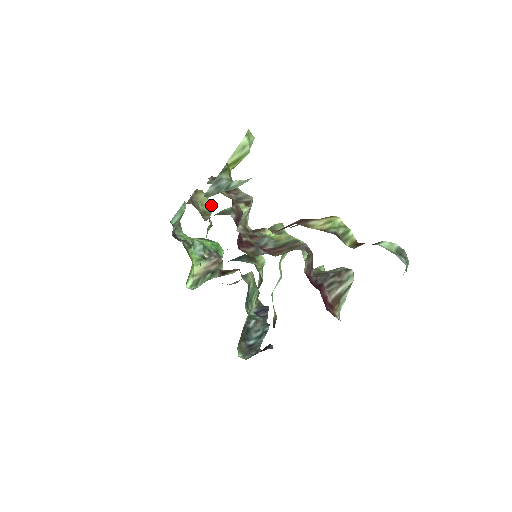
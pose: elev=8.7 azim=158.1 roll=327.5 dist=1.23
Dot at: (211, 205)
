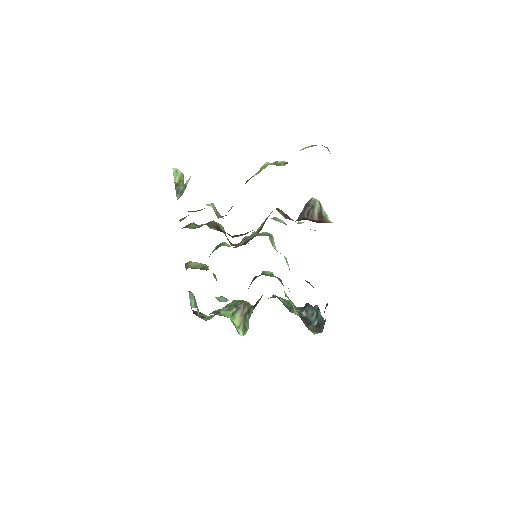
Dot at: (203, 264)
